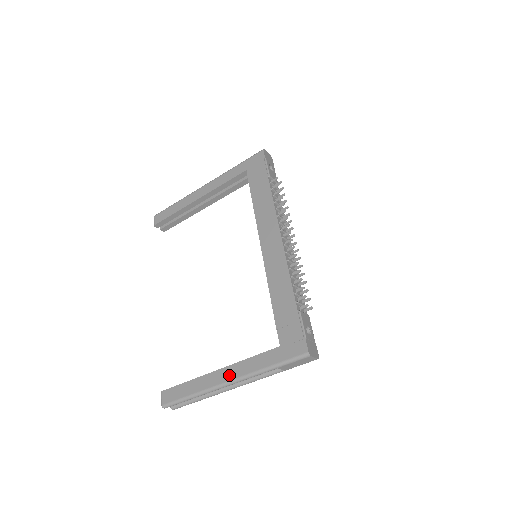
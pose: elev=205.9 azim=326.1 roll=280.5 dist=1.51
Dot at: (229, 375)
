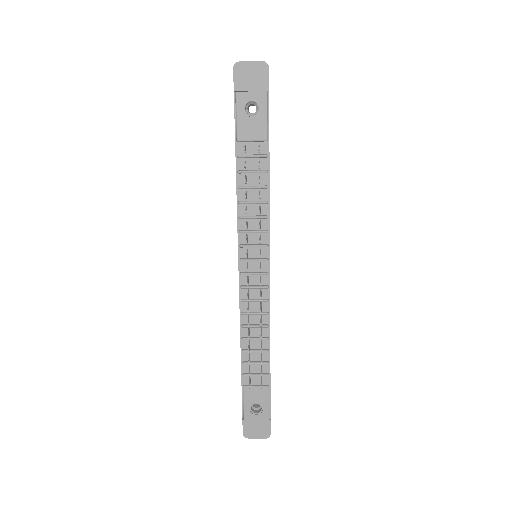
Dot at: occluded
